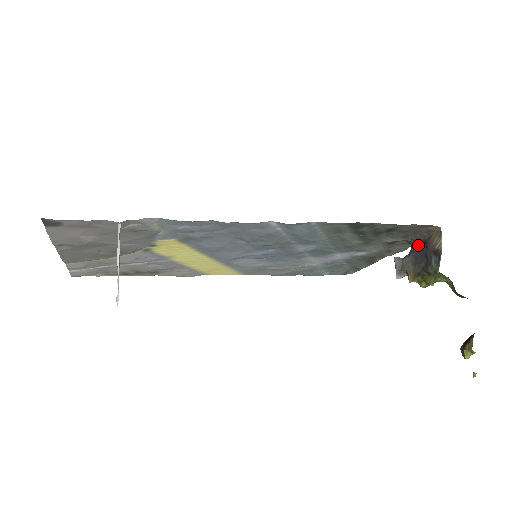
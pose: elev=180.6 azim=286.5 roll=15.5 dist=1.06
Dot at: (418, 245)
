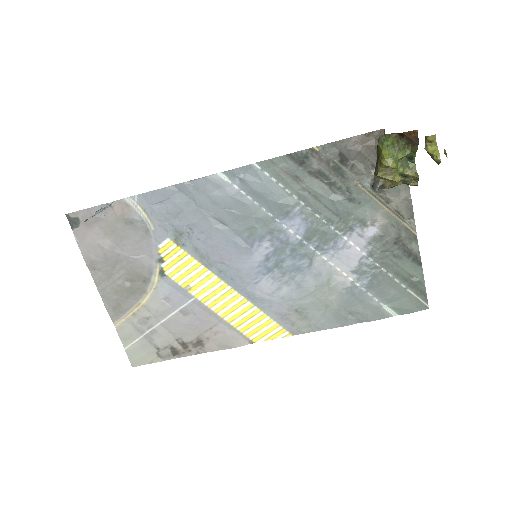
Dot at: occluded
